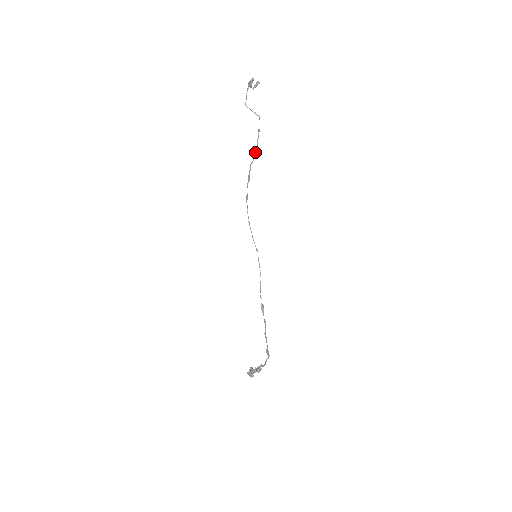
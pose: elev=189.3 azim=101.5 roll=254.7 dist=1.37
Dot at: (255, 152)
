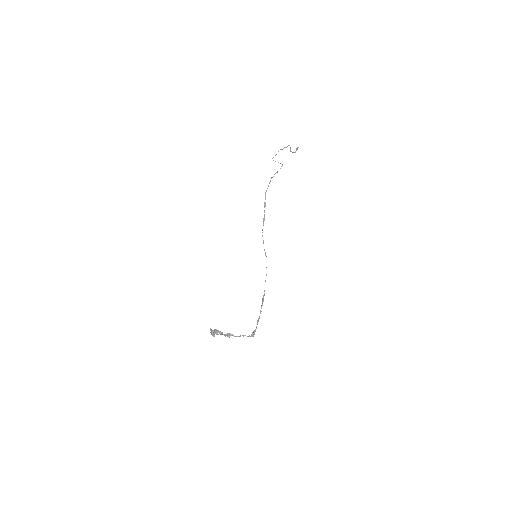
Dot at: (268, 185)
